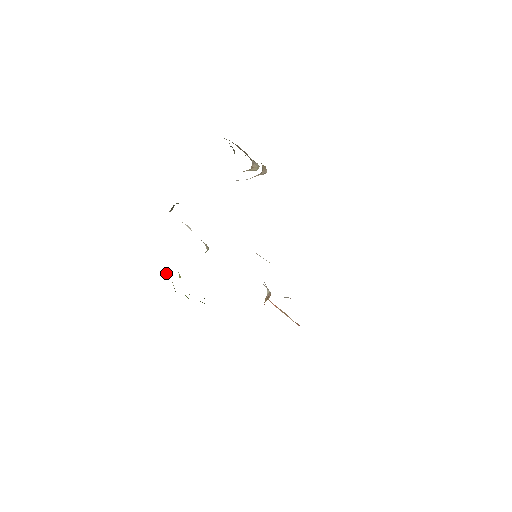
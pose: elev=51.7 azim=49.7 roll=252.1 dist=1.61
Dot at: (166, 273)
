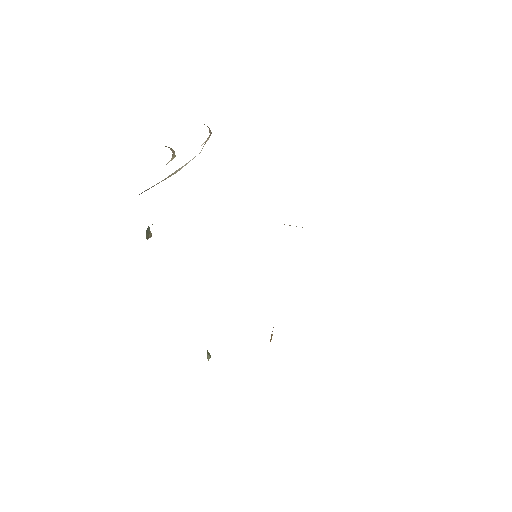
Dot at: occluded
